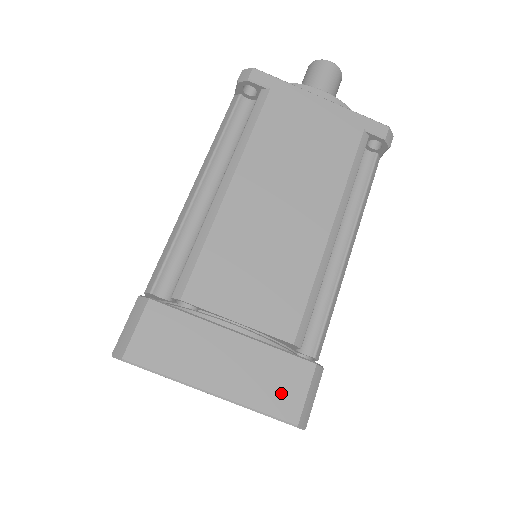
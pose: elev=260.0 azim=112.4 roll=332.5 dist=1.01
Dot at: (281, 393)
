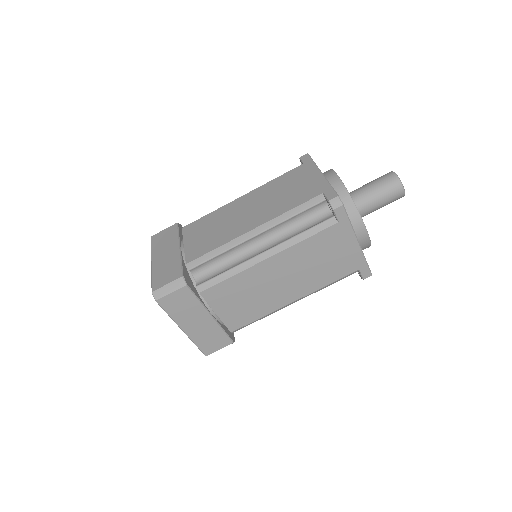
Dot at: (210, 344)
